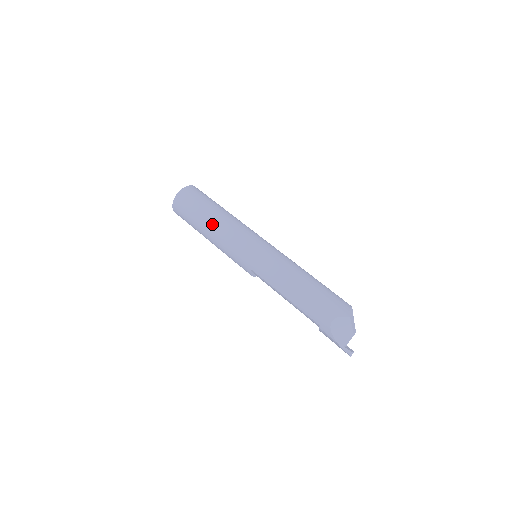
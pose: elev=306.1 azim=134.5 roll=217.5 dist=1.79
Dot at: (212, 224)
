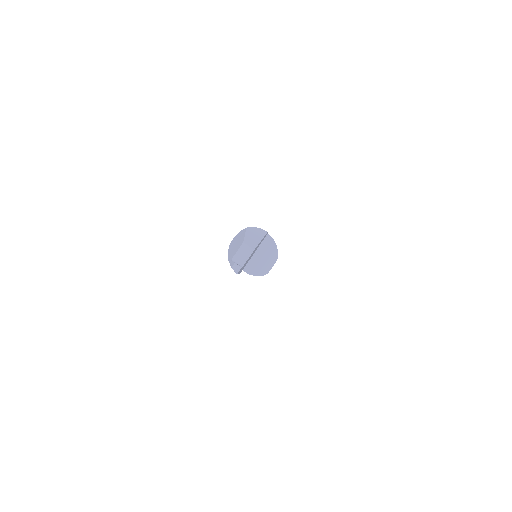
Dot at: occluded
